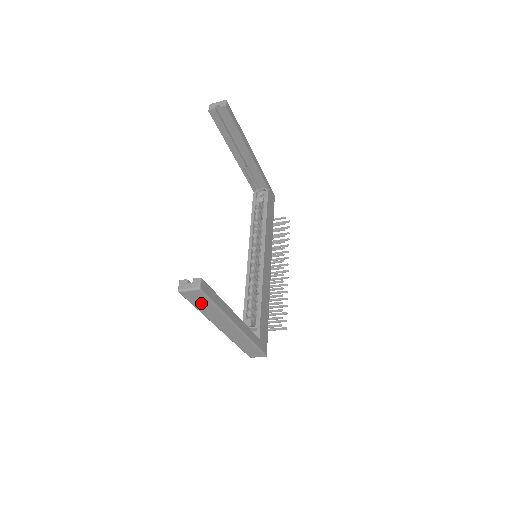
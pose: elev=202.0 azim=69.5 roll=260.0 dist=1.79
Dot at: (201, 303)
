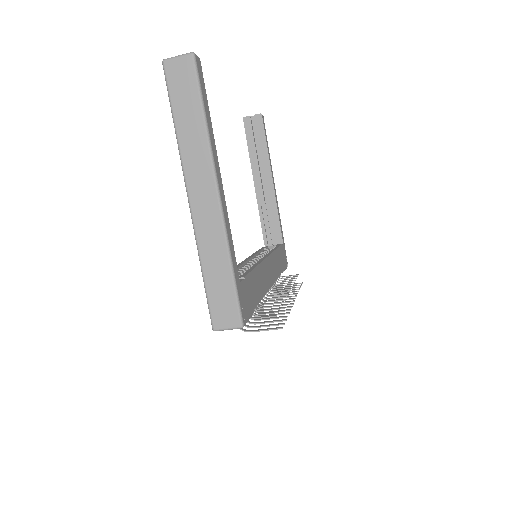
Dot at: (184, 99)
